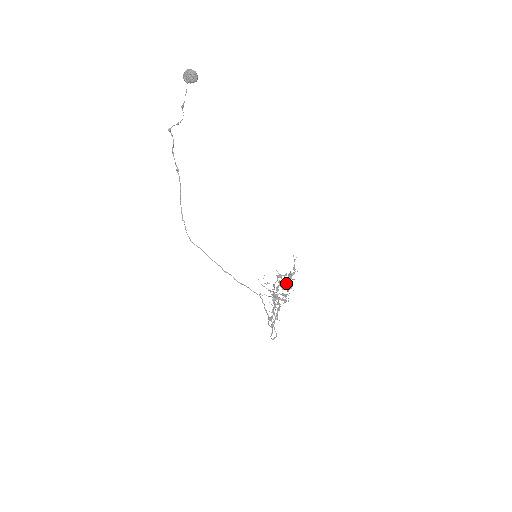
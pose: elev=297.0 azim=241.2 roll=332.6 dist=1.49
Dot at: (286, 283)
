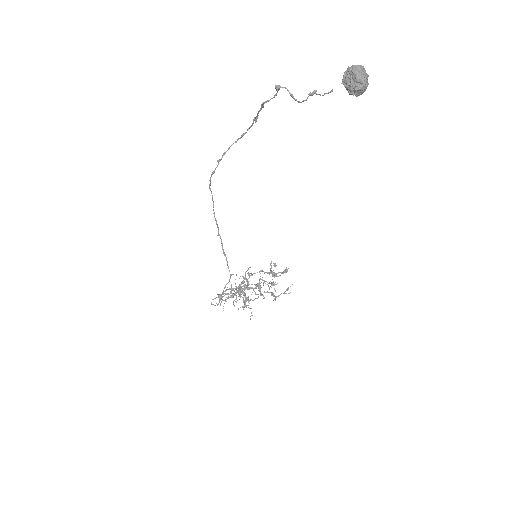
Dot at: occluded
